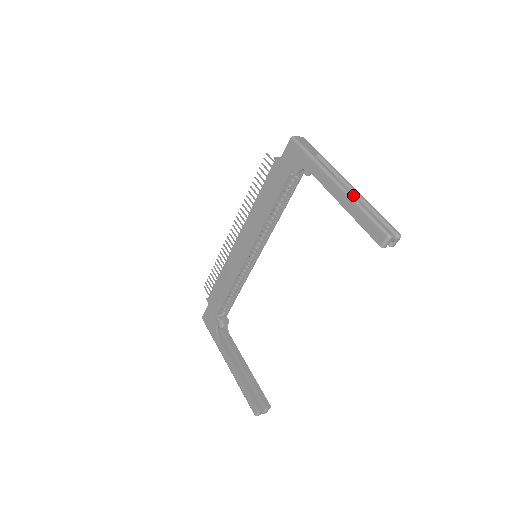
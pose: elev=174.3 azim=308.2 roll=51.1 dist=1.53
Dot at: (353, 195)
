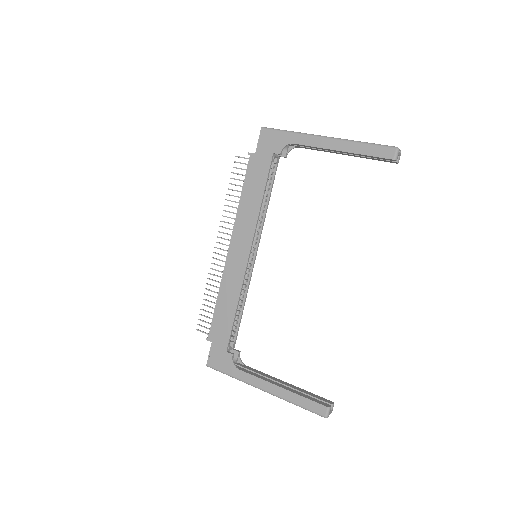
Dot at: (346, 139)
